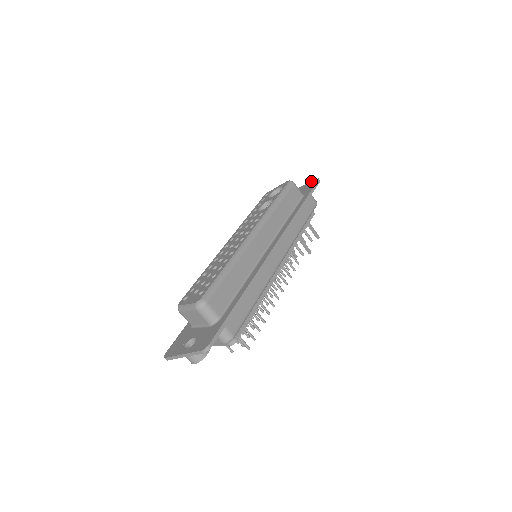
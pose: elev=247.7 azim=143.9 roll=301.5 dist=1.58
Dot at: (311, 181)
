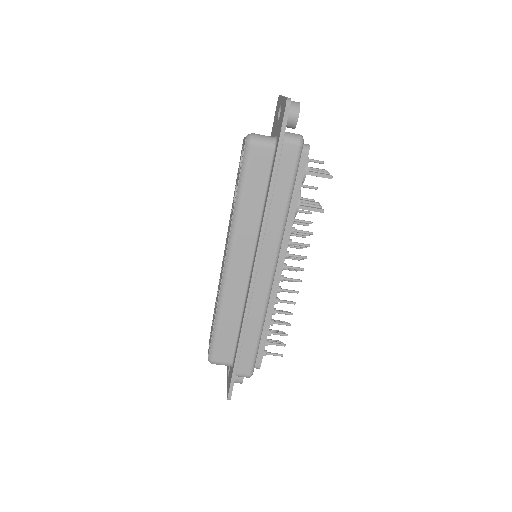
Dot at: (284, 97)
